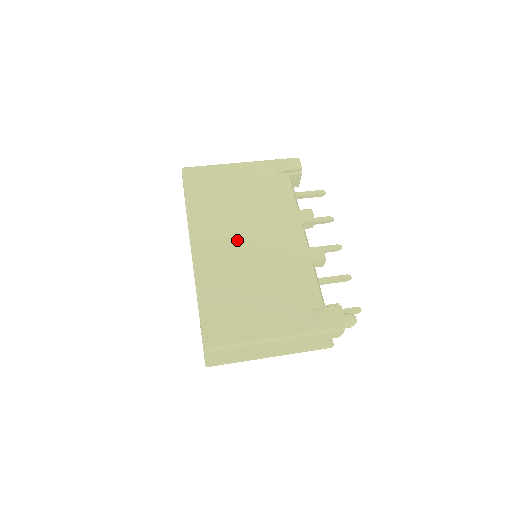
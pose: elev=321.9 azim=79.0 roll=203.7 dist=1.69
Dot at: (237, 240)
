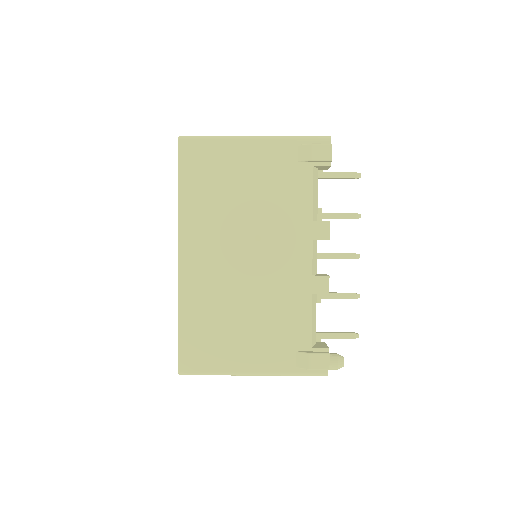
Dot at: (231, 253)
